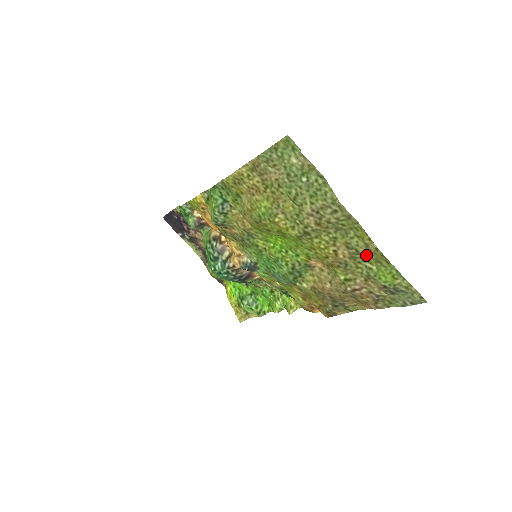
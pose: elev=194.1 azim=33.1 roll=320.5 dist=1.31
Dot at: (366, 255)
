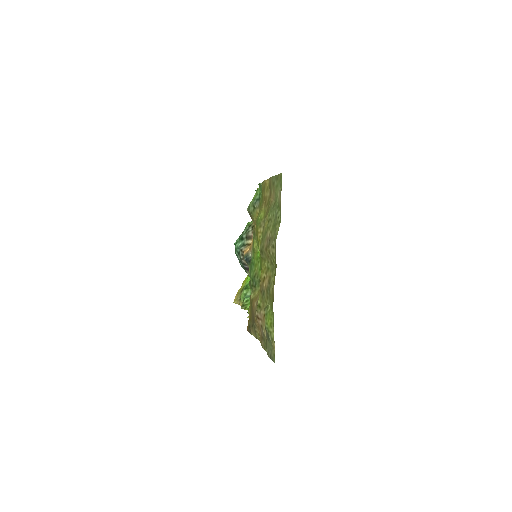
Dot at: (271, 295)
